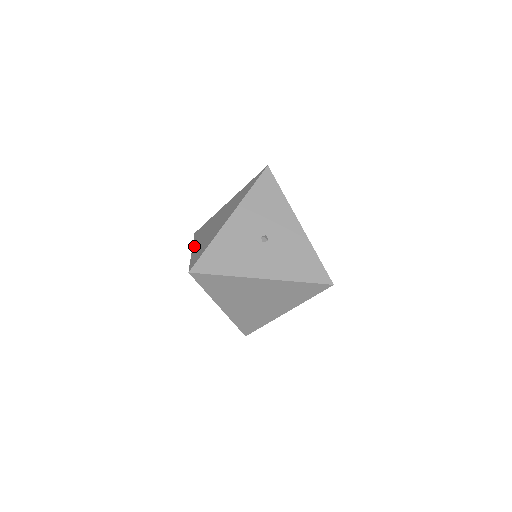
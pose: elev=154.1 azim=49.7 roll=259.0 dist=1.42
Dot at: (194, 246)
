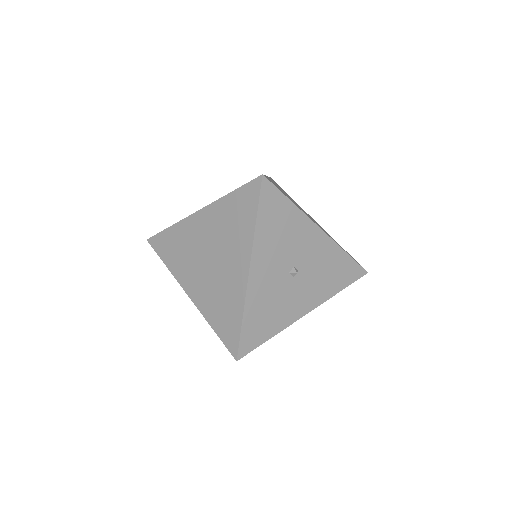
Dot at: (187, 289)
